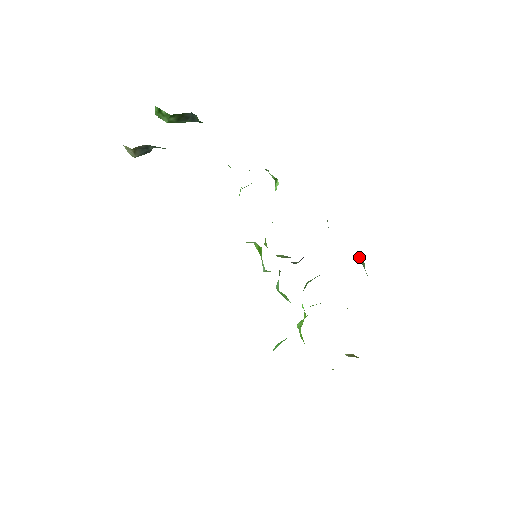
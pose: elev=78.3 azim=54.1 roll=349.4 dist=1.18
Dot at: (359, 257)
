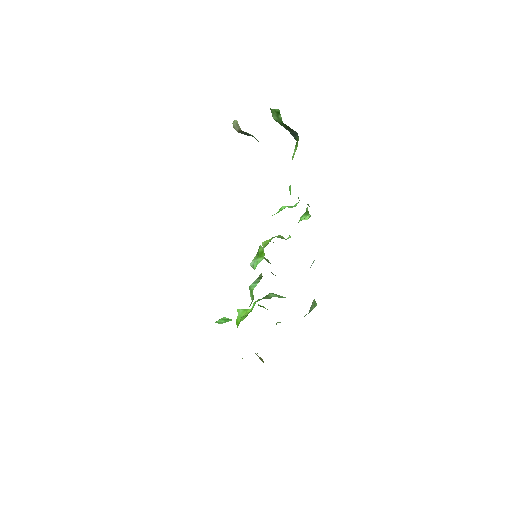
Dot at: (314, 300)
